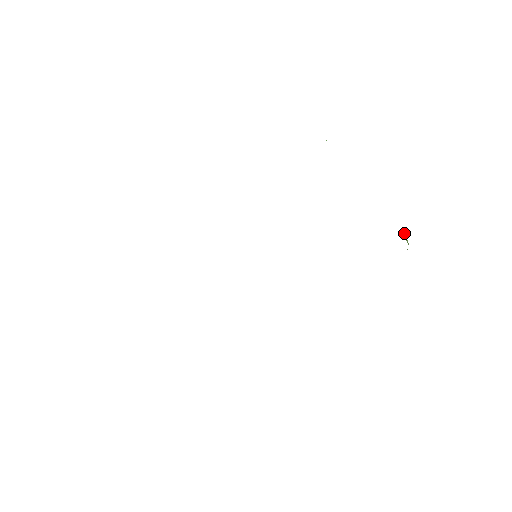
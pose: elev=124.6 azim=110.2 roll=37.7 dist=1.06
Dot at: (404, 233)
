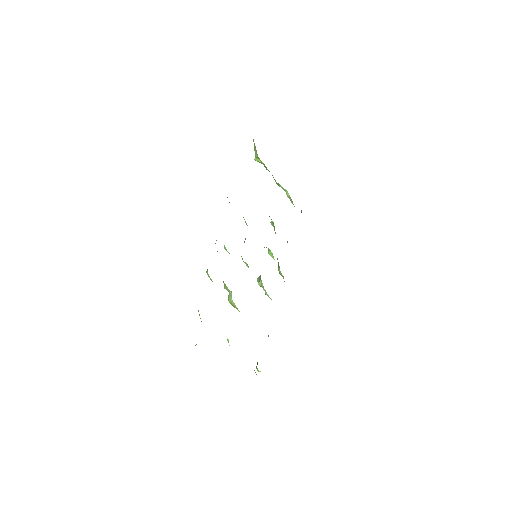
Dot at: (283, 188)
